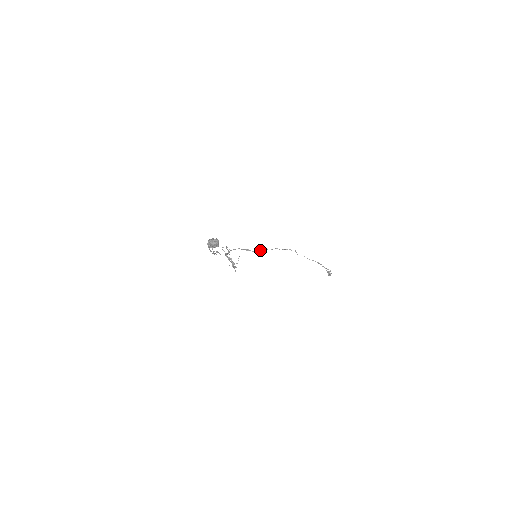
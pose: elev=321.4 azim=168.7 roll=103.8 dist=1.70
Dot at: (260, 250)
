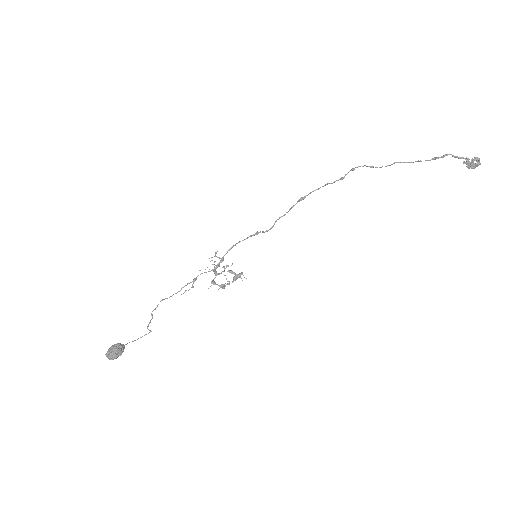
Dot at: (295, 204)
